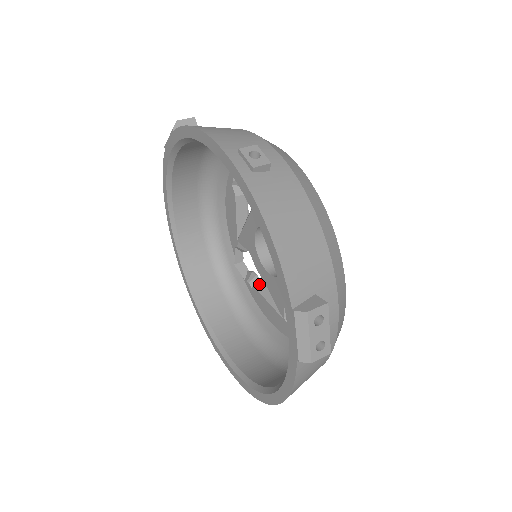
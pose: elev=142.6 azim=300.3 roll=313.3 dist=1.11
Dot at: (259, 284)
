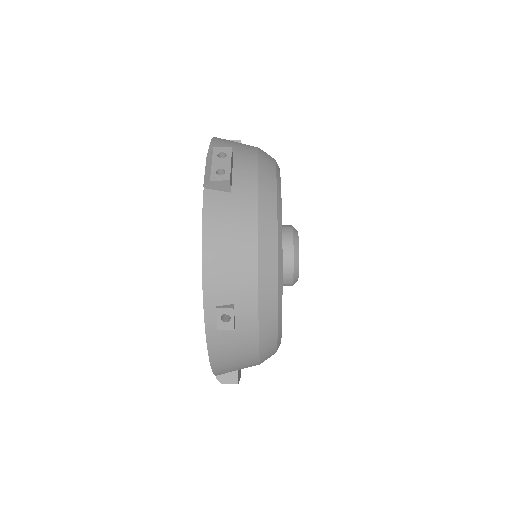
Dot at: occluded
